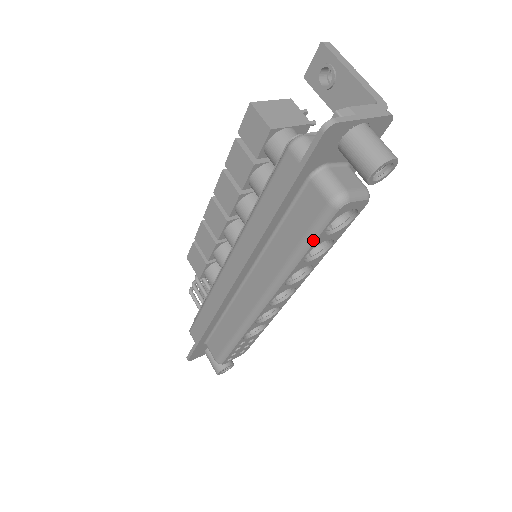
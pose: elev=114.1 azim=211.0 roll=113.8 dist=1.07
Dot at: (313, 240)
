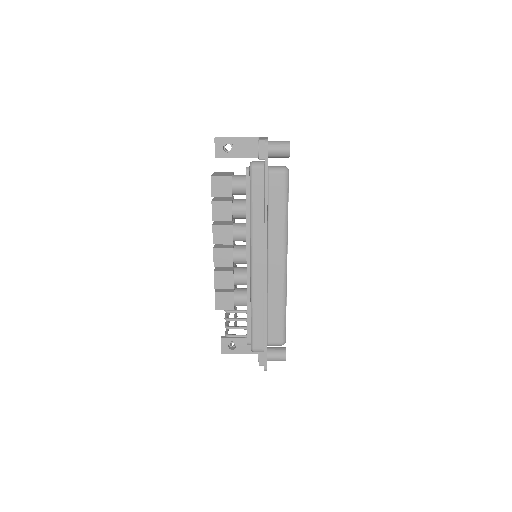
Dot at: (288, 198)
